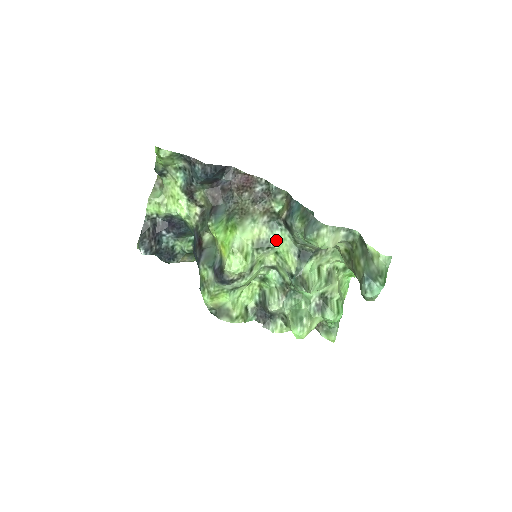
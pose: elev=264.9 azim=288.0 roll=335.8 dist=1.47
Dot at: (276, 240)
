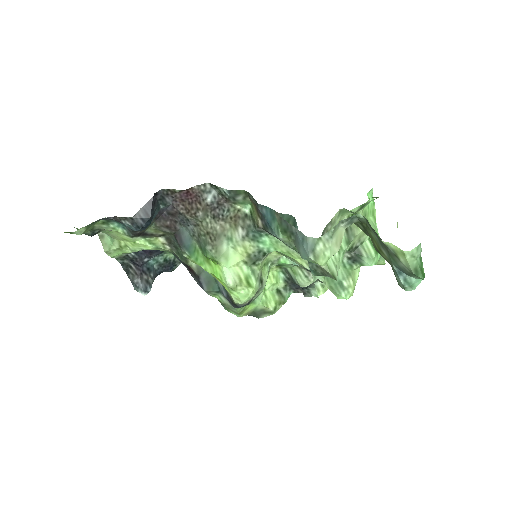
Dot at: (268, 246)
